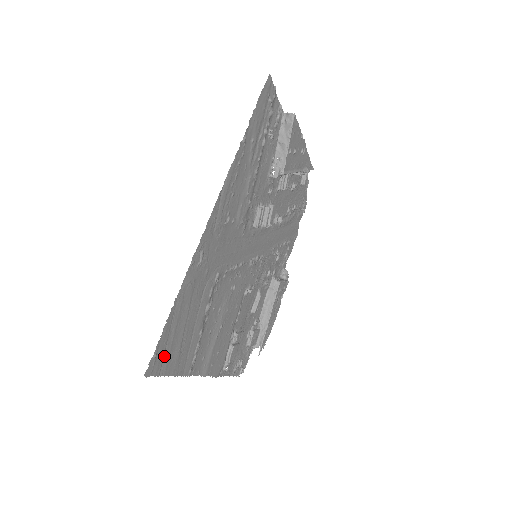
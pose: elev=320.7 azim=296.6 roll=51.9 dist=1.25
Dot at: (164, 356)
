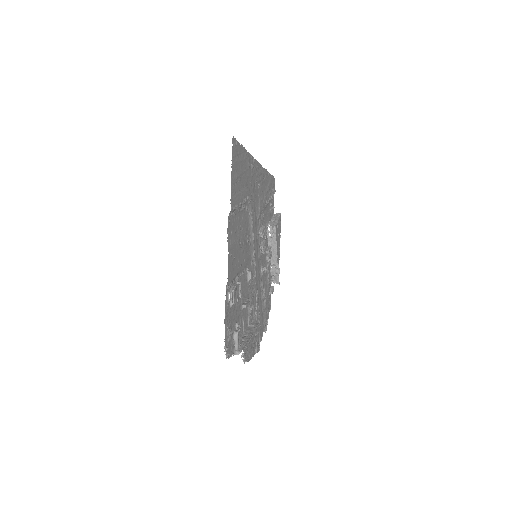
Dot at: (235, 158)
